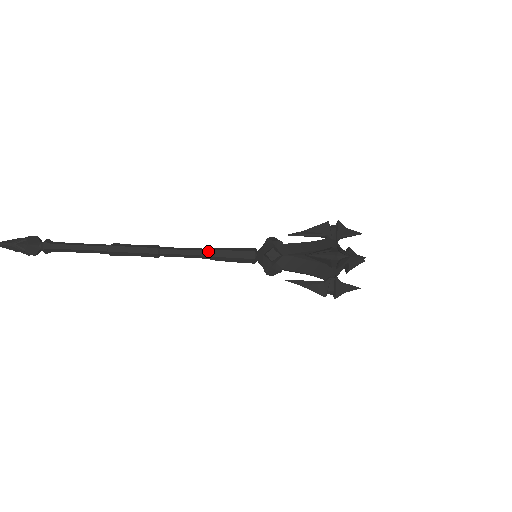
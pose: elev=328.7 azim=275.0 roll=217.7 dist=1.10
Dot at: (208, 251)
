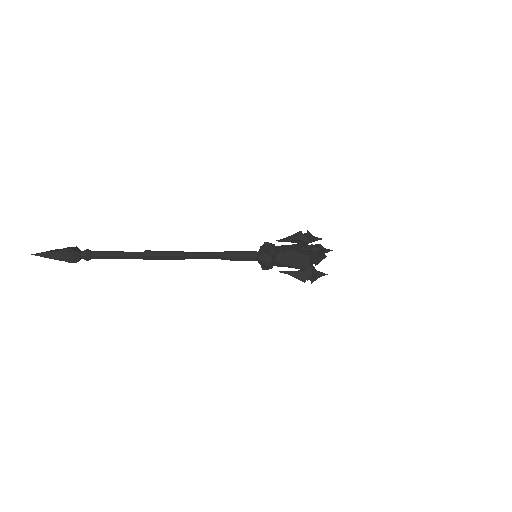
Dot at: (223, 253)
